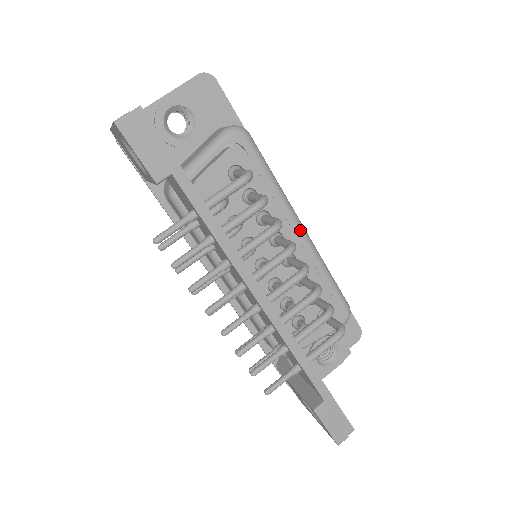
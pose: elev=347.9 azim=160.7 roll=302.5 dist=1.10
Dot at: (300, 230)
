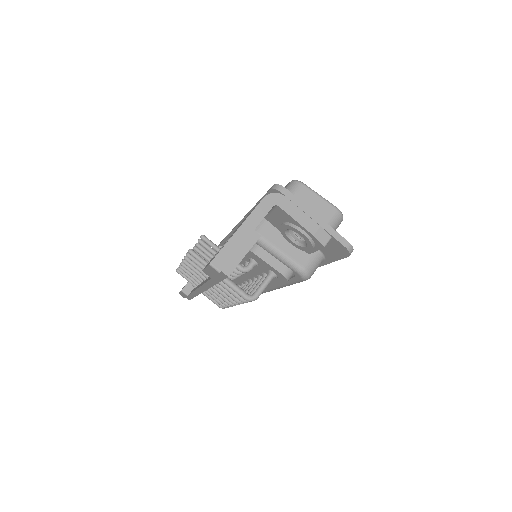
Dot at: (275, 288)
